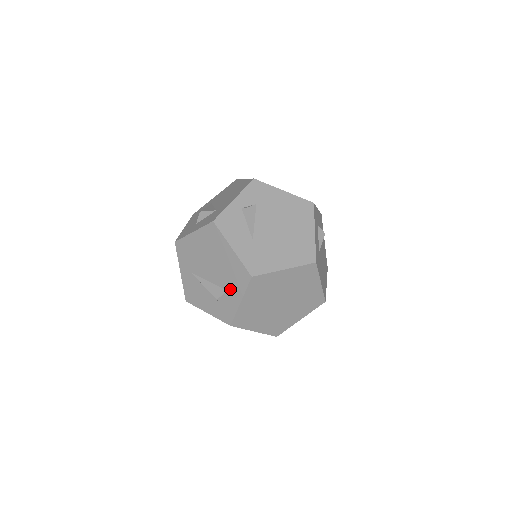
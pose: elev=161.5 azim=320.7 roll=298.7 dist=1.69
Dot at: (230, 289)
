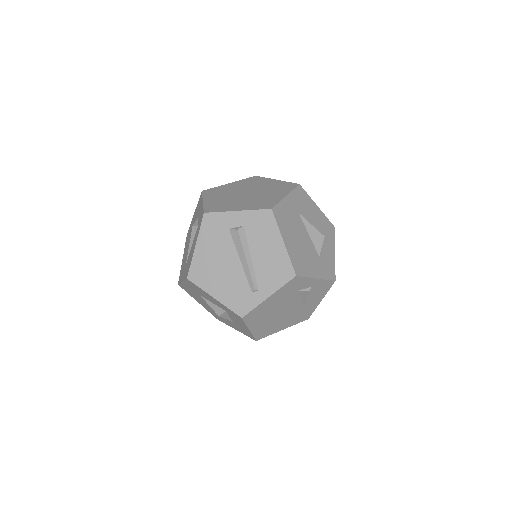
Dot at: (198, 214)
